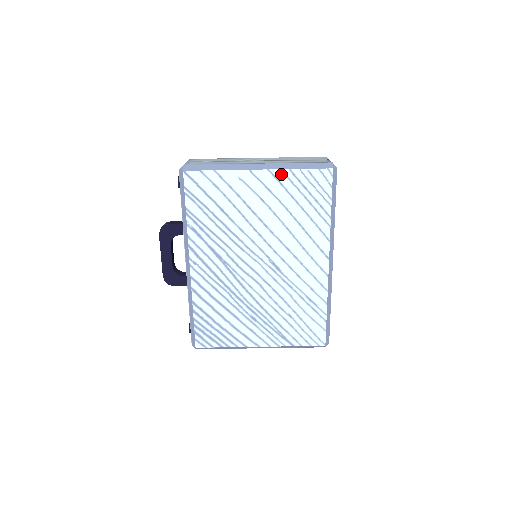
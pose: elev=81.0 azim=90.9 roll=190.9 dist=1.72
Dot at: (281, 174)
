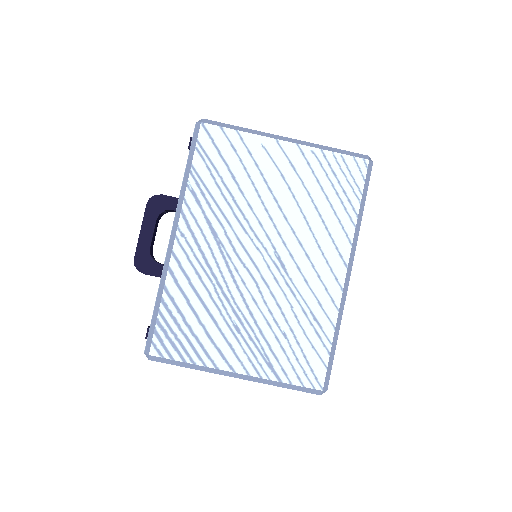
Dot at: (310, 152)
